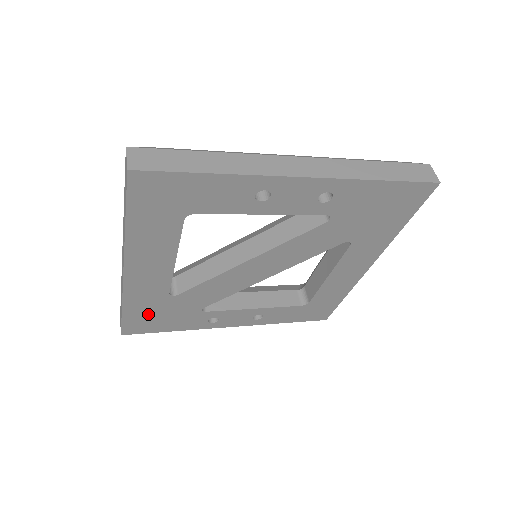
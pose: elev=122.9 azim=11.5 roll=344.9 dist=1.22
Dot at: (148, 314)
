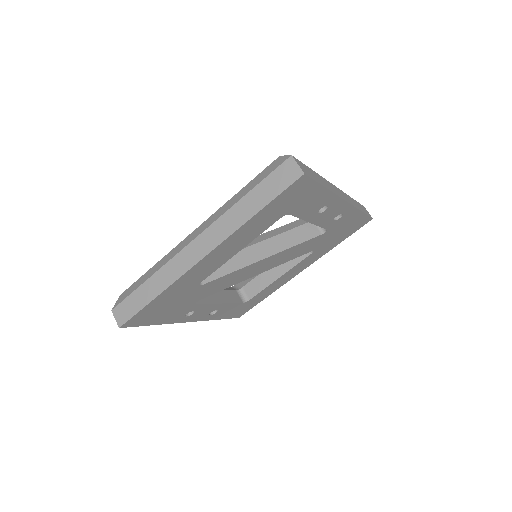
Dot at: (164, 304)
